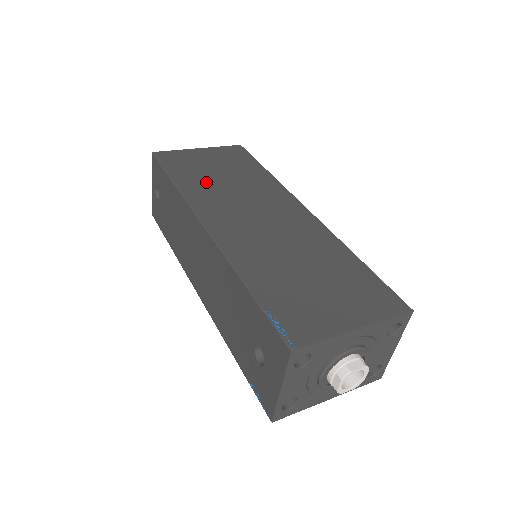
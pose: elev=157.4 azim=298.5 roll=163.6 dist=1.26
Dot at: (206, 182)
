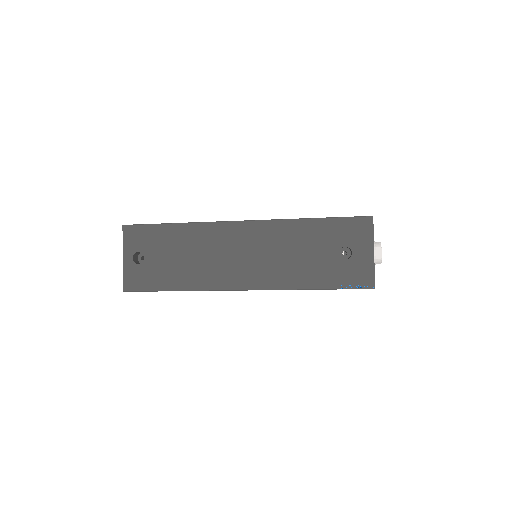
Dot at: occluded
